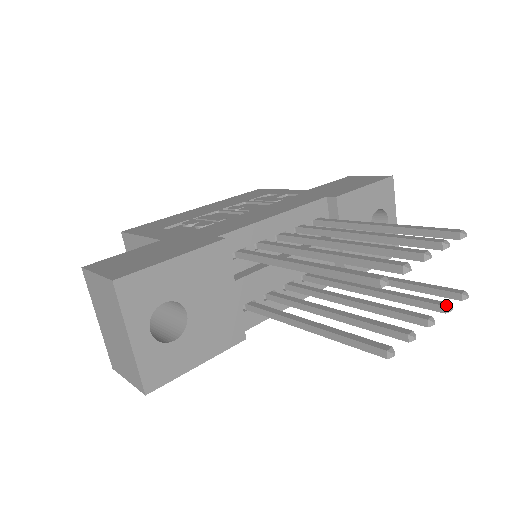
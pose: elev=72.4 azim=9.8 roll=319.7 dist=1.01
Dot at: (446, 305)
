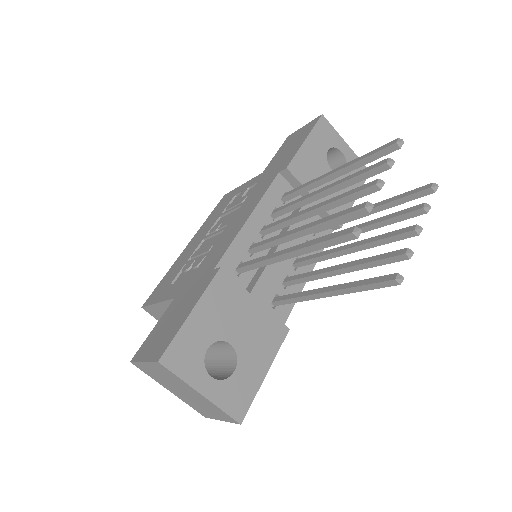
Dot at: (423, 207)
